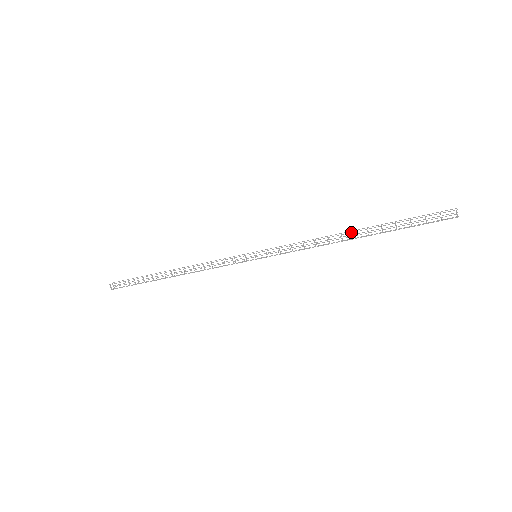
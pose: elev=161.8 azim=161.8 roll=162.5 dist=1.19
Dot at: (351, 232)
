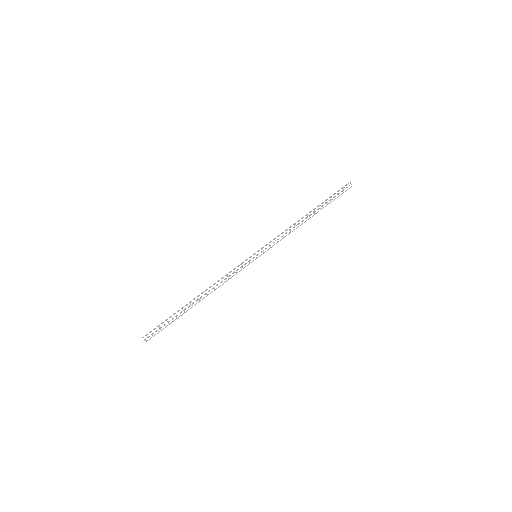
Dot at: occluded
